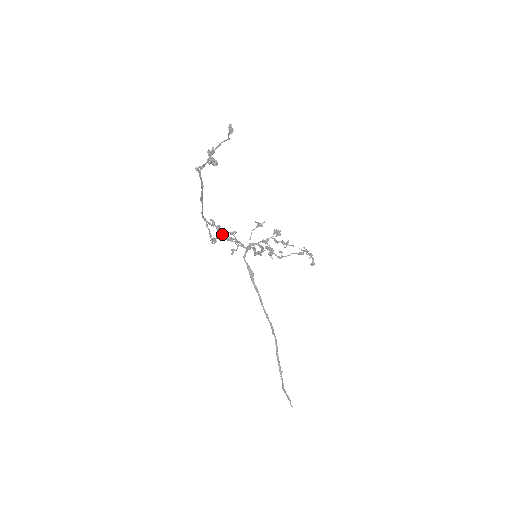
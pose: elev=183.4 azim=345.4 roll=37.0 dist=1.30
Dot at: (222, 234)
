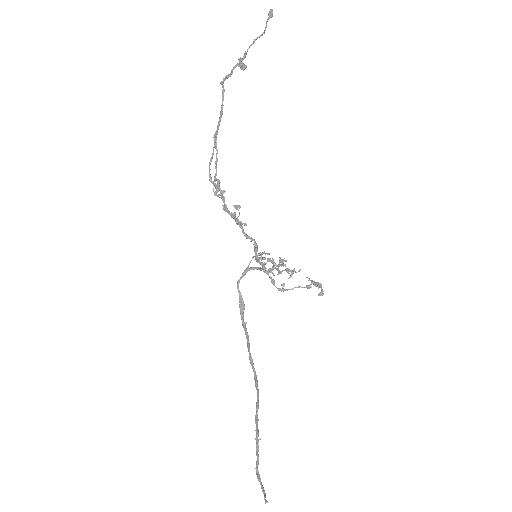
Dot at: occluded
